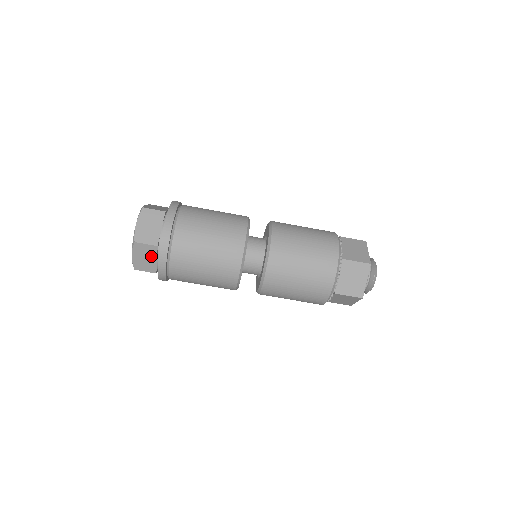
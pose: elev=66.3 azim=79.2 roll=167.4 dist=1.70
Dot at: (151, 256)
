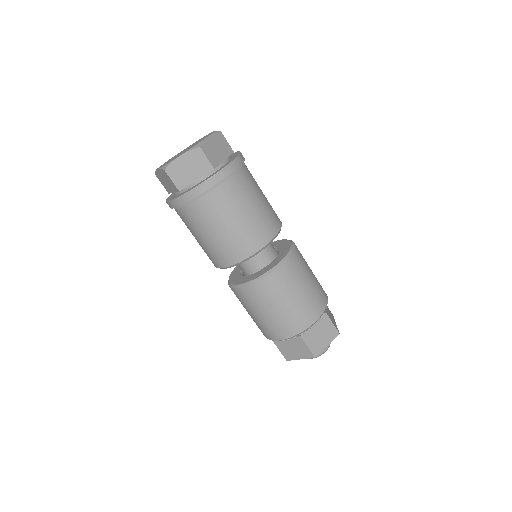
Dot at: (196, 172)
